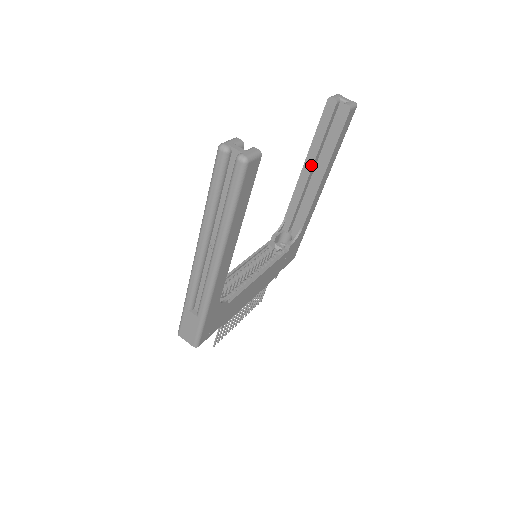
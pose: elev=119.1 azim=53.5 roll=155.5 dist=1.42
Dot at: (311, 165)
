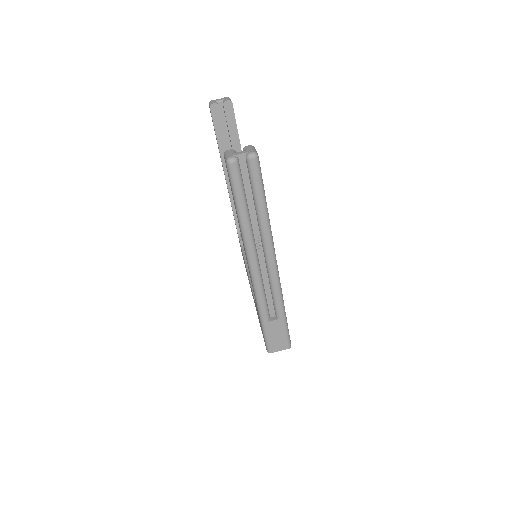
Dot at: occluded
